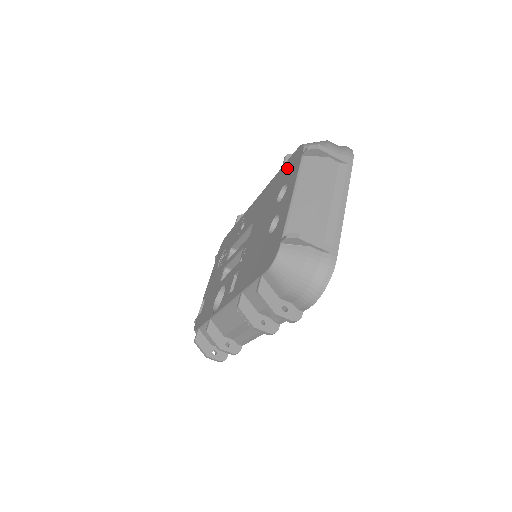
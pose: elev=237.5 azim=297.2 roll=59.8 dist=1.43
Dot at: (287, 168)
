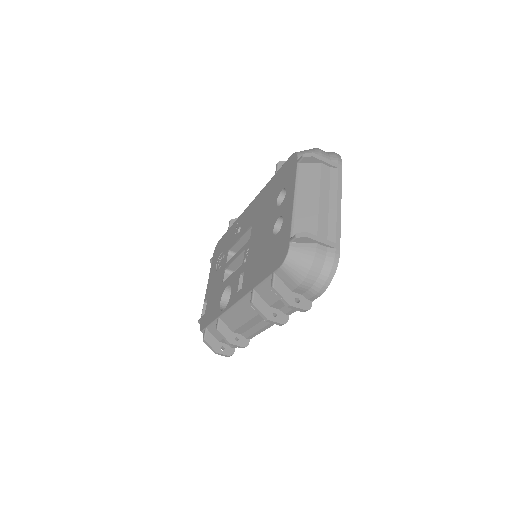
Dot at: (282, 174)
